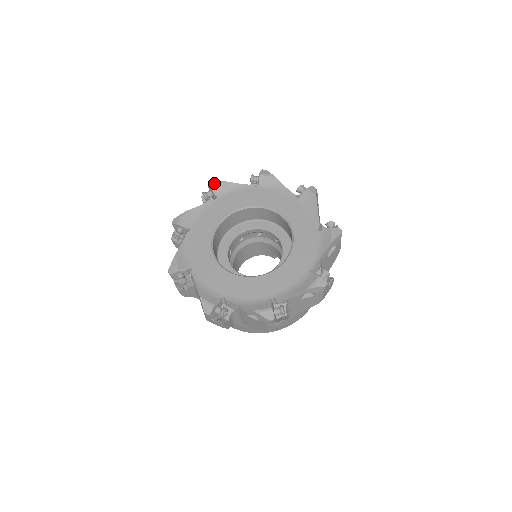
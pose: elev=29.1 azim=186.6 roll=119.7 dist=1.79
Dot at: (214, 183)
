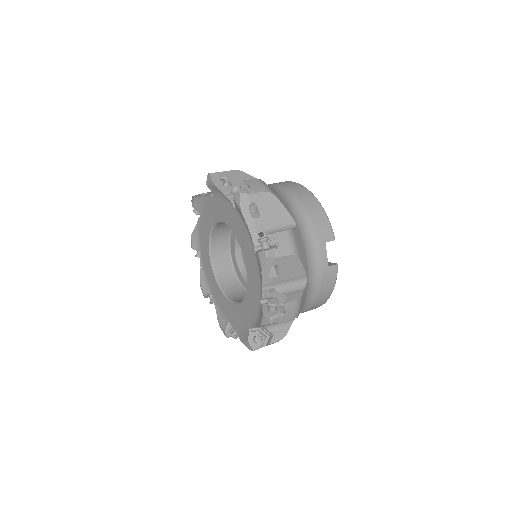
Dot at: (209, 179)
